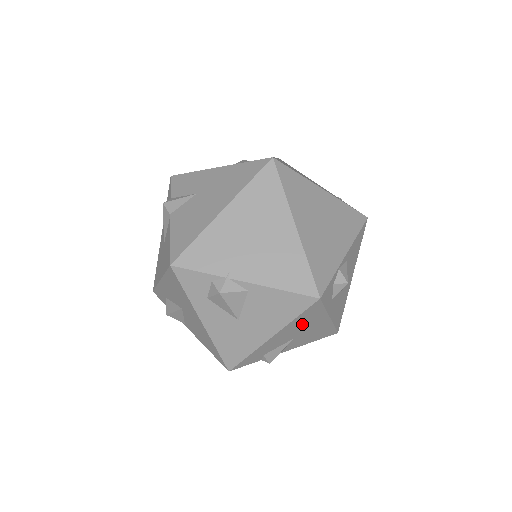
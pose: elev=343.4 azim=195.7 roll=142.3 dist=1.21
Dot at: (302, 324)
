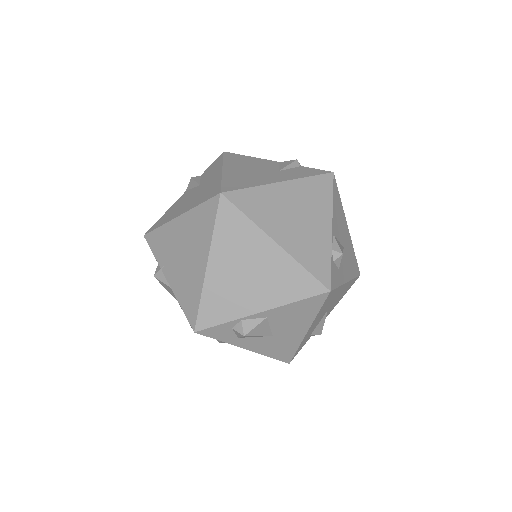
Dot at: occluded
